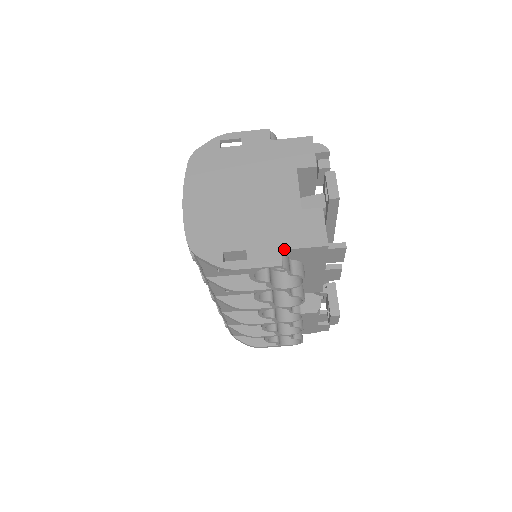
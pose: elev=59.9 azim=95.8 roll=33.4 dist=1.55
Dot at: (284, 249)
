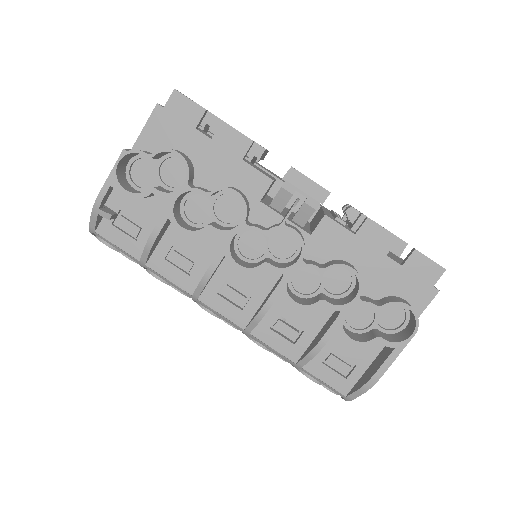
Dot at: (133, 146)
